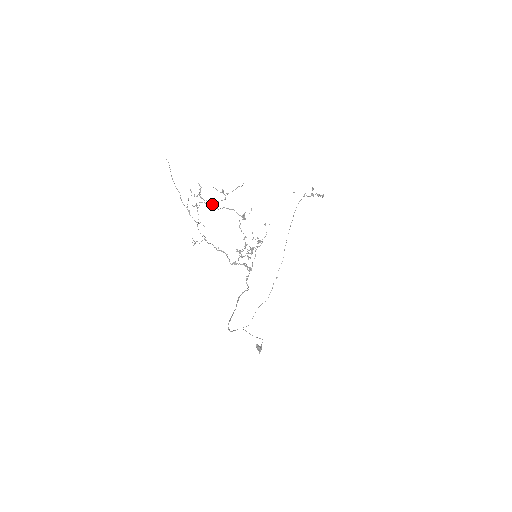
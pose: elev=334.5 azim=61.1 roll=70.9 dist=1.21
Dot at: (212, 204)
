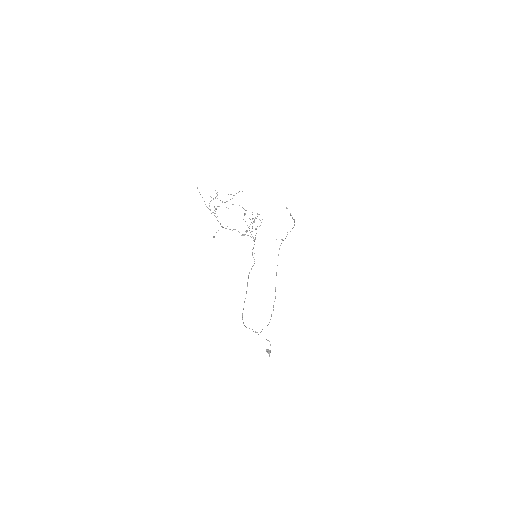
Dot at: occluded
